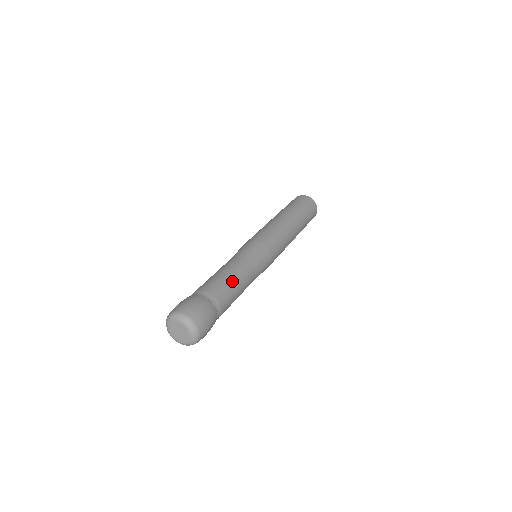
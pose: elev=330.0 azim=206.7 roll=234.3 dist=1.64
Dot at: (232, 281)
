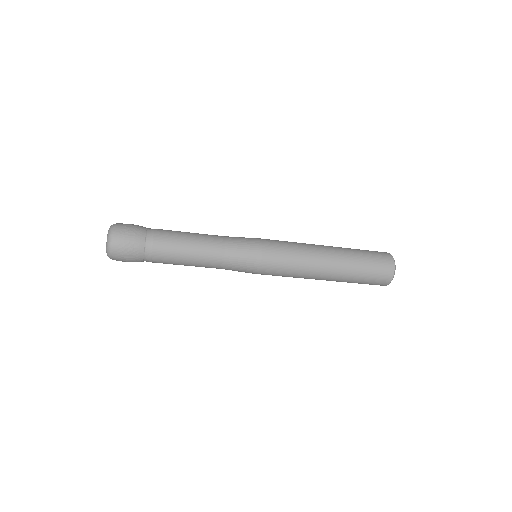
Dot at: occluded
